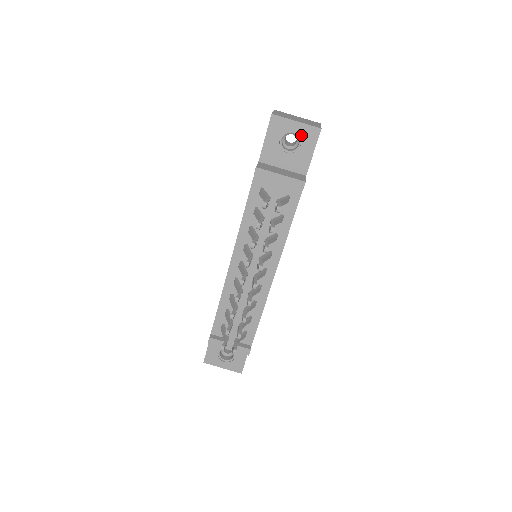
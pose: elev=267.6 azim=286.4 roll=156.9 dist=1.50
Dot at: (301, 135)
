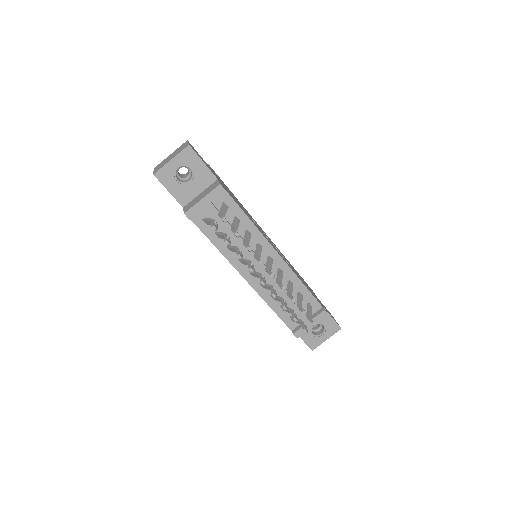
Dot at: (184, 163)
